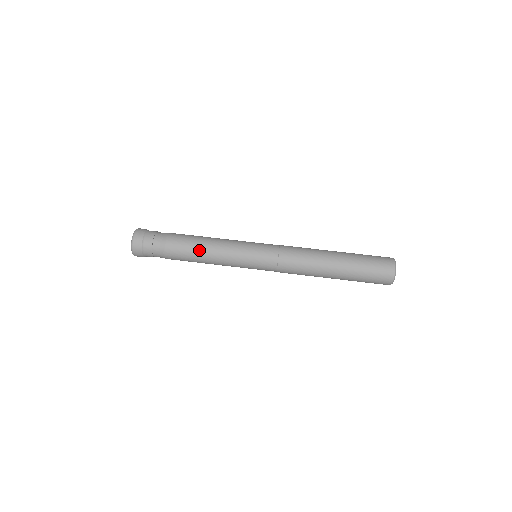
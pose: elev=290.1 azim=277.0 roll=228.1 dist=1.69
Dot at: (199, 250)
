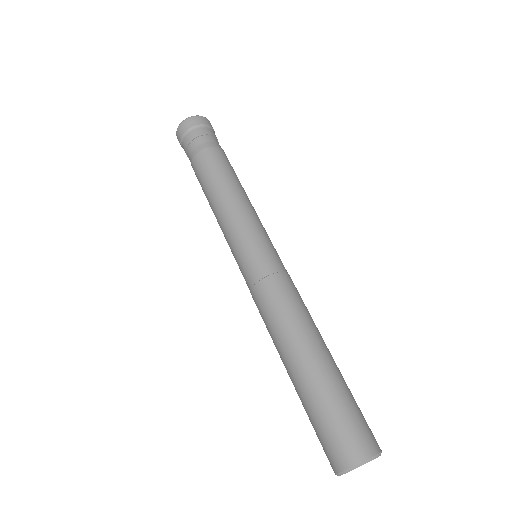
Dot at: (209, 194)
